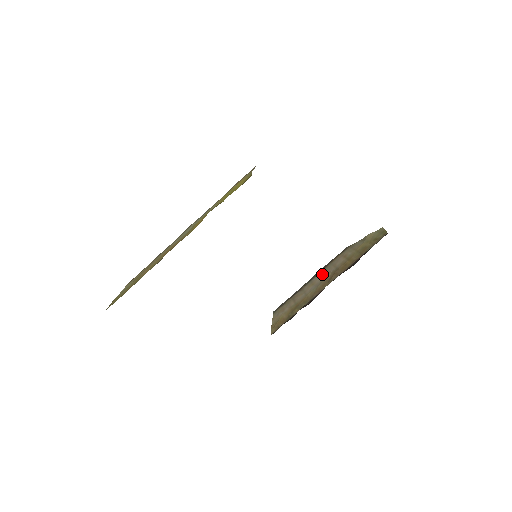
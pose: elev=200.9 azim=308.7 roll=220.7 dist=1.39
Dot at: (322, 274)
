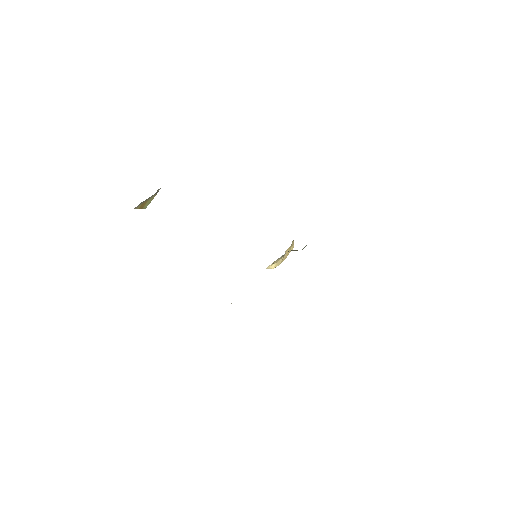
Dot at: occluded
